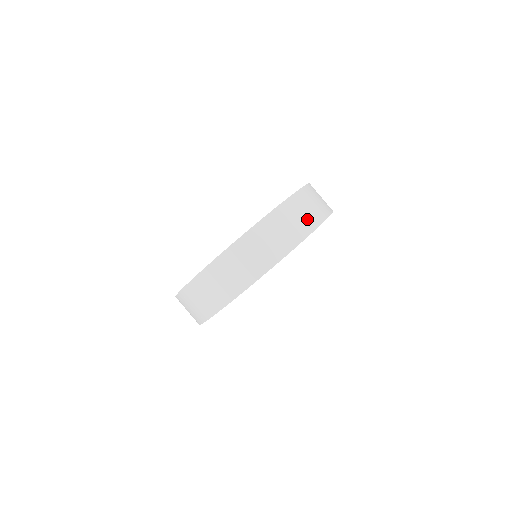
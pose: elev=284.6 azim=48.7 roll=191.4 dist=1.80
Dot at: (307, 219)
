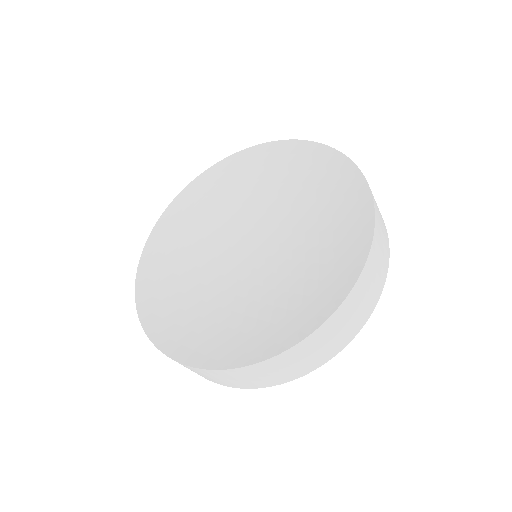
Dot at: (384, 226)
